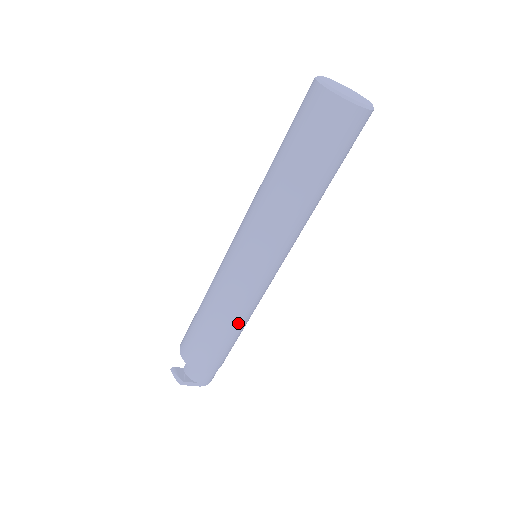
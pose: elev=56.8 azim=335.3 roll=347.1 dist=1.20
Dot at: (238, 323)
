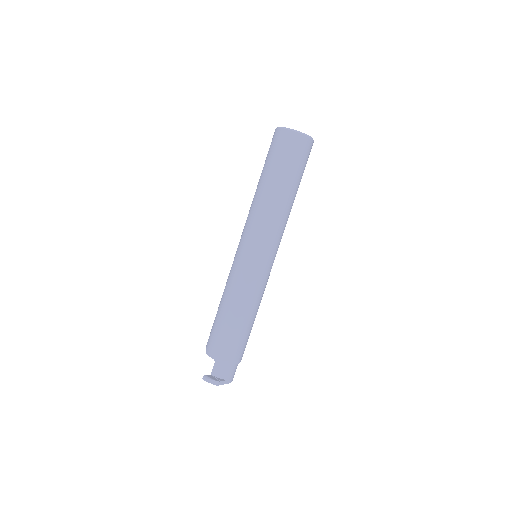
Dot at: (256, 310)
